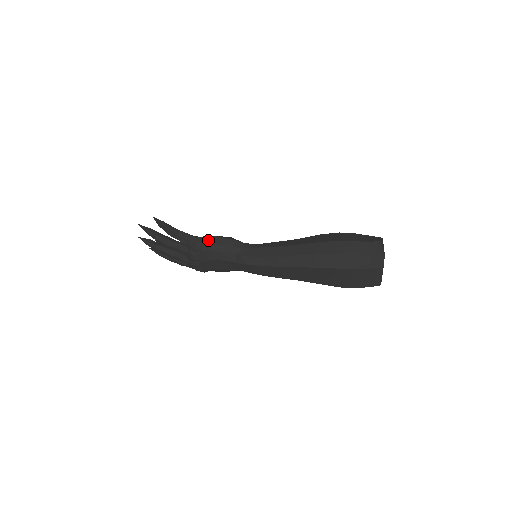
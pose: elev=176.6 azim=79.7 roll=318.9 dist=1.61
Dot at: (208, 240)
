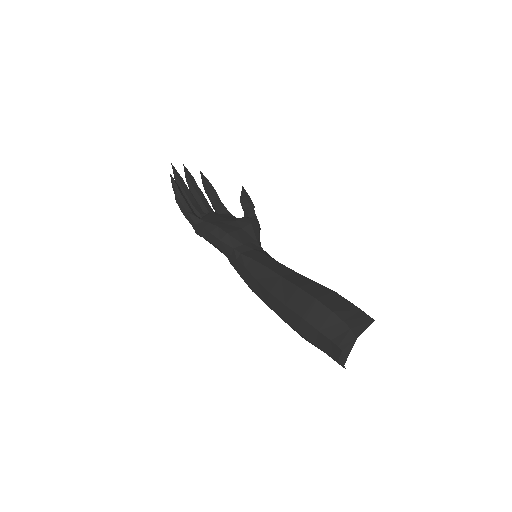
Dot at: (204, 233)
